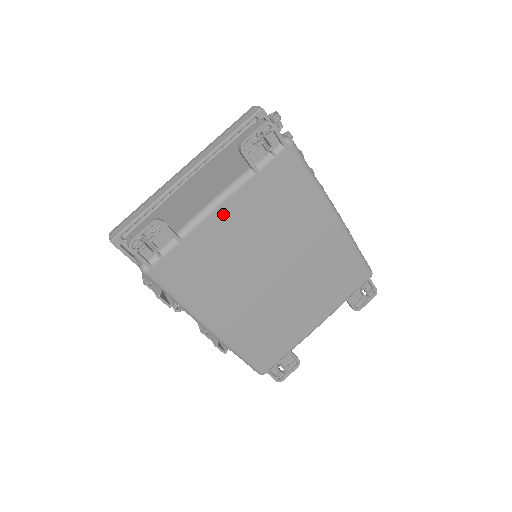
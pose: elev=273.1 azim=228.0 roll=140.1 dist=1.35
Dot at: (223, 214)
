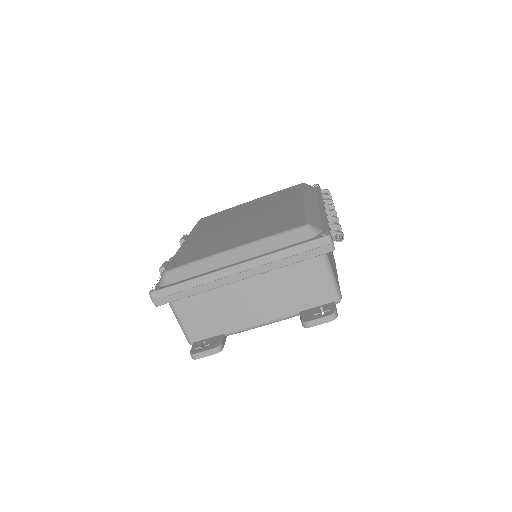
Dot at: occluded
